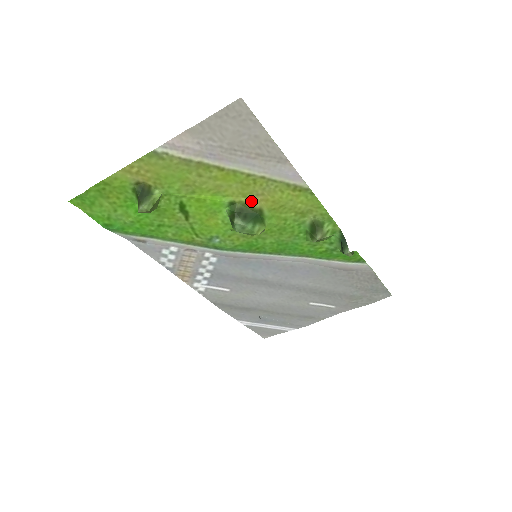
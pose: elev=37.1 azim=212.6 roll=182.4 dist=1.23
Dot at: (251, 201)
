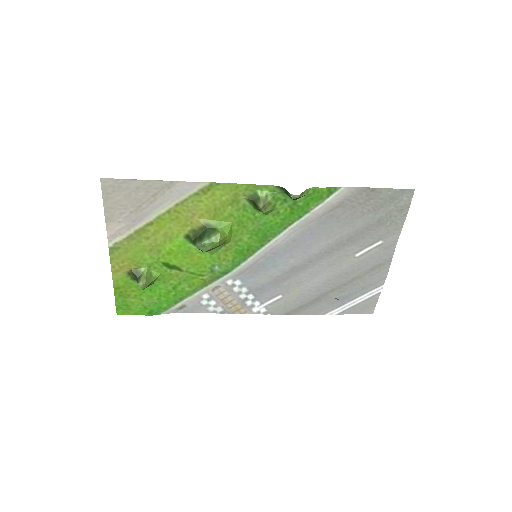
Dot at: (194, 225)
